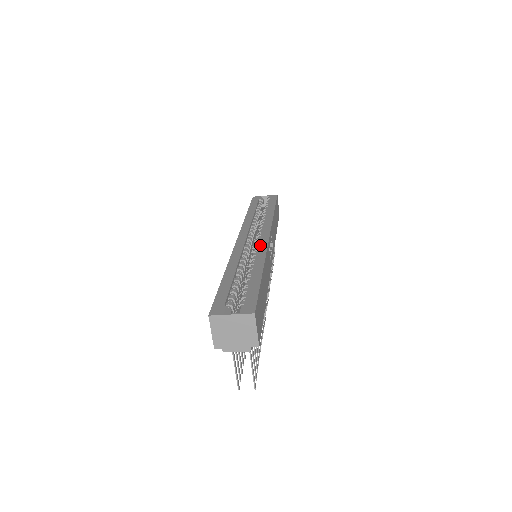
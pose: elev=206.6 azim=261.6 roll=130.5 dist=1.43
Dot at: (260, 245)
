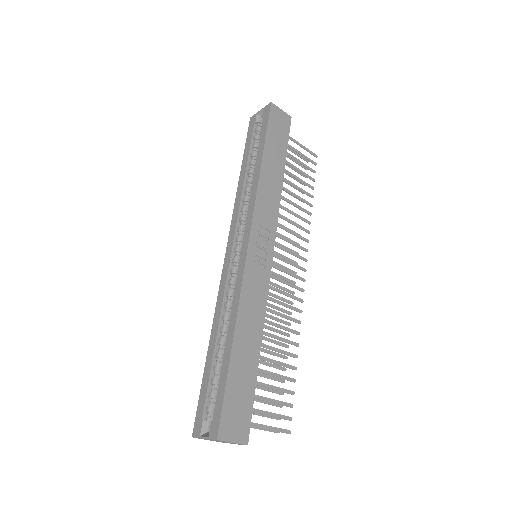
Dot at: (238, 273)
